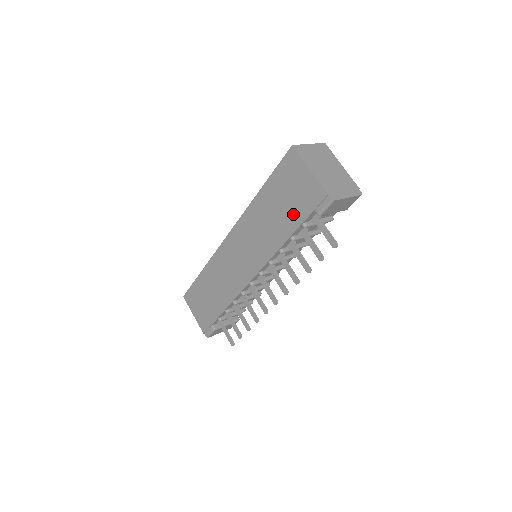
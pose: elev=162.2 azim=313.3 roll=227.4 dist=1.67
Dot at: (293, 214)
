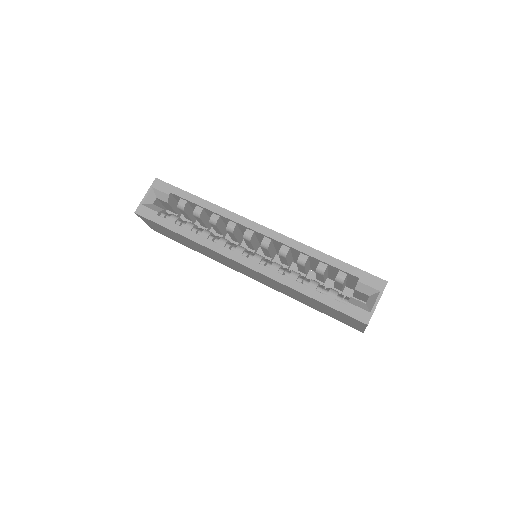
Dot at: (326, 313)
